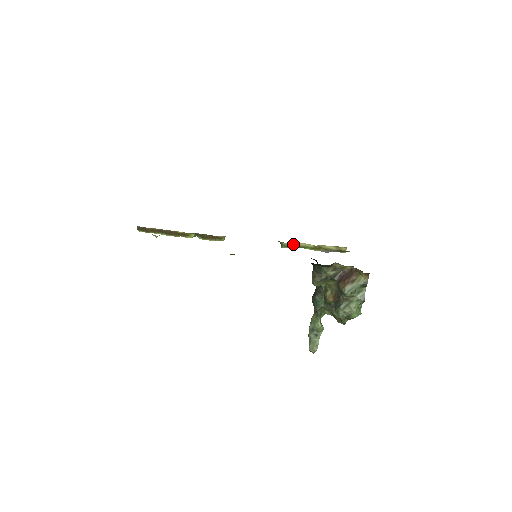
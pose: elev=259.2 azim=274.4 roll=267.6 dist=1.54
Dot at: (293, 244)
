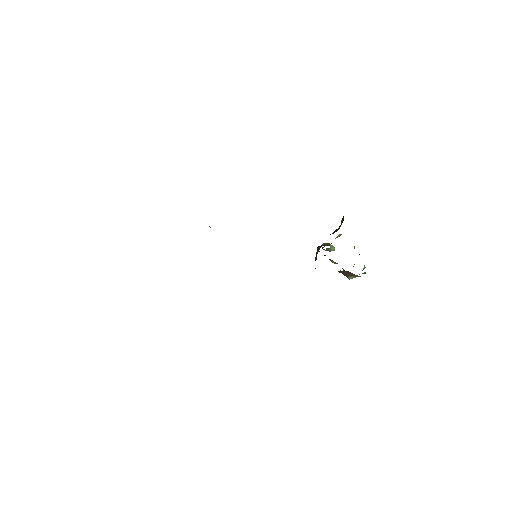
Dot at: occluded
